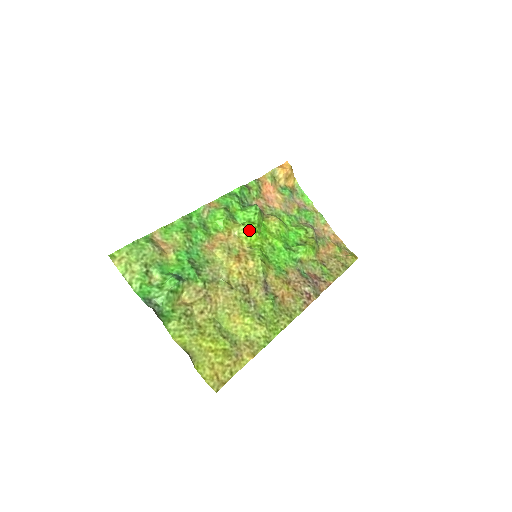
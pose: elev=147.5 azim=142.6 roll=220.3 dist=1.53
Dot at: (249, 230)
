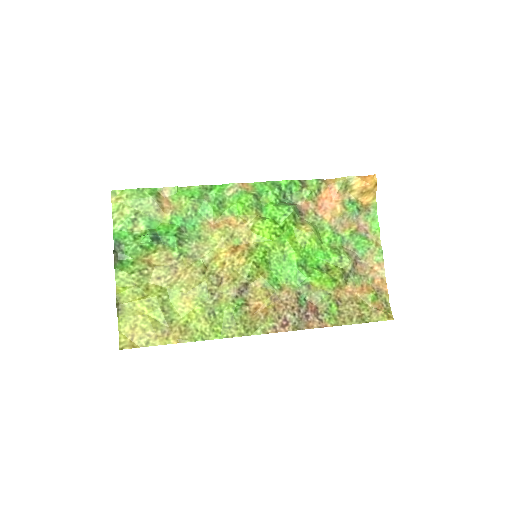
Dot at: (264, 228)
